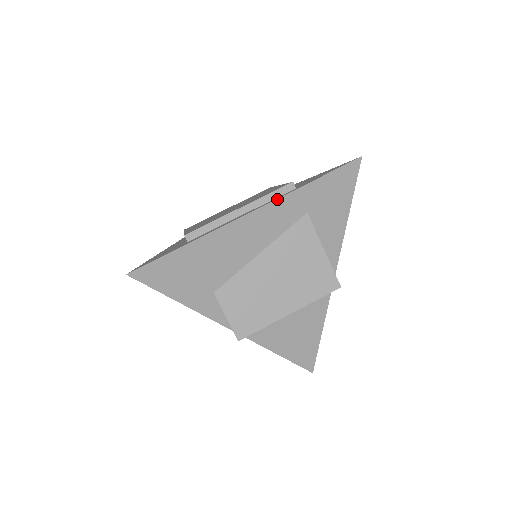
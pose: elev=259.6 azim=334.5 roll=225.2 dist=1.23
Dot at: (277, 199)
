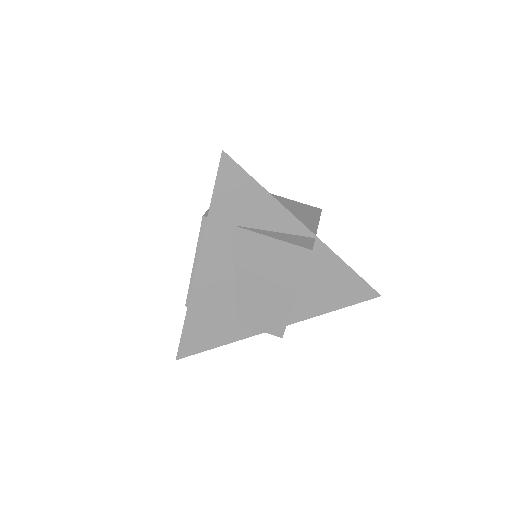
Dot at: (202, 242)
